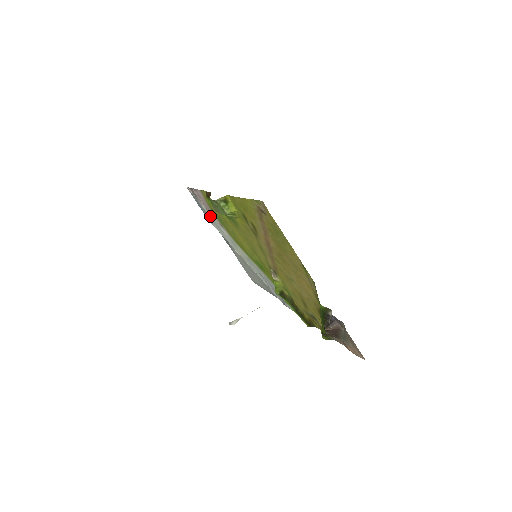
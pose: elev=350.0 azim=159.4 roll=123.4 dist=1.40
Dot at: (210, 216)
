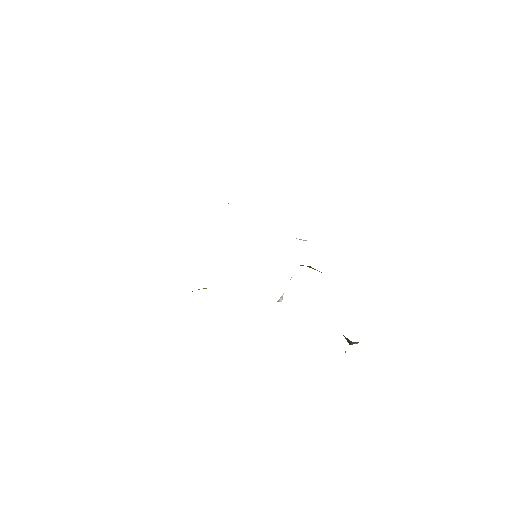
Dot at: occluded
